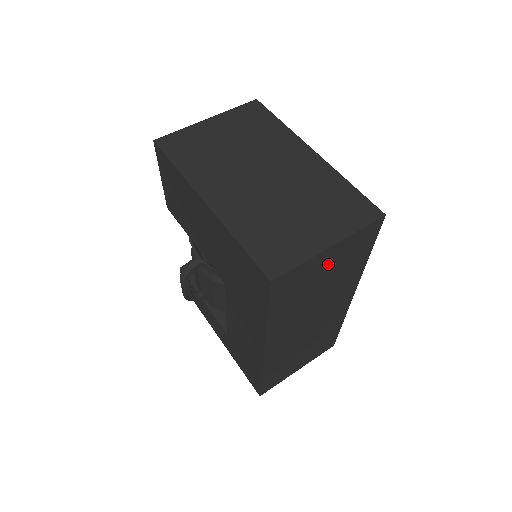
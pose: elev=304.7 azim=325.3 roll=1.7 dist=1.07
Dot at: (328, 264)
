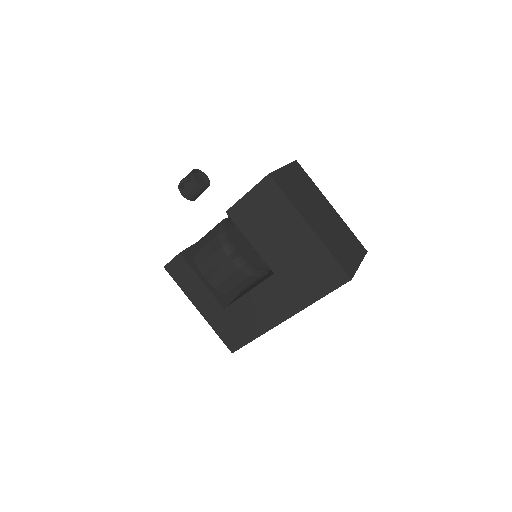
Dot at: occluded
